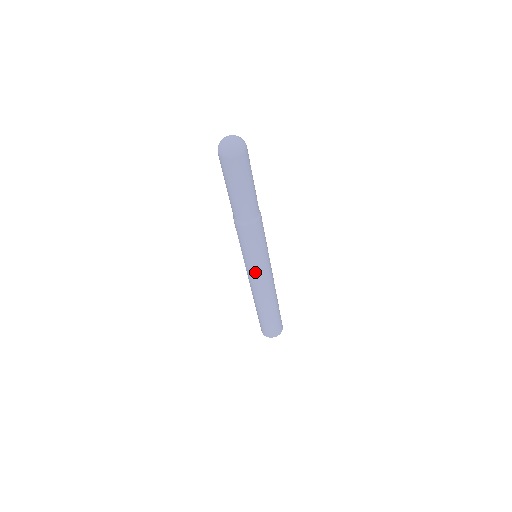
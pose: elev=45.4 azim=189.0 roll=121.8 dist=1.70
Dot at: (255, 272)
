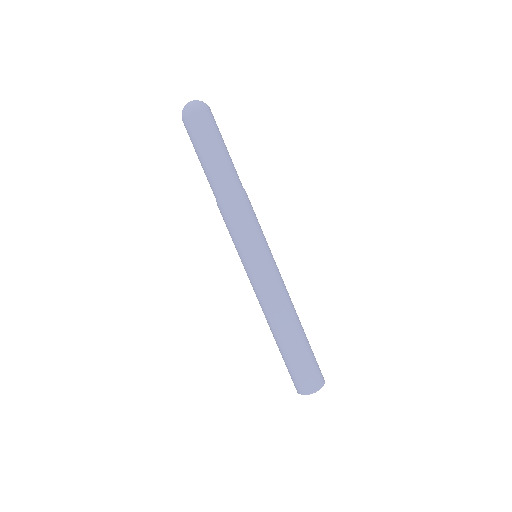
Dot at: (261, 269)
